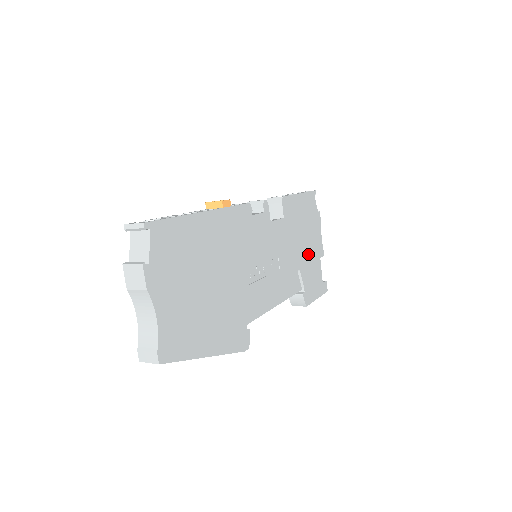
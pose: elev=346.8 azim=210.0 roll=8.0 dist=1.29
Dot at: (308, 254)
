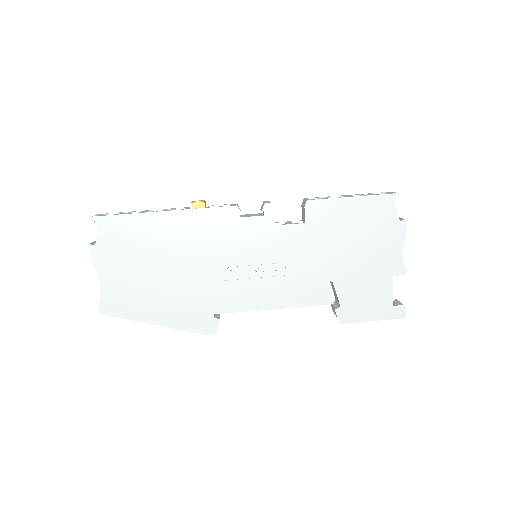
Dot at: (359, 268)
